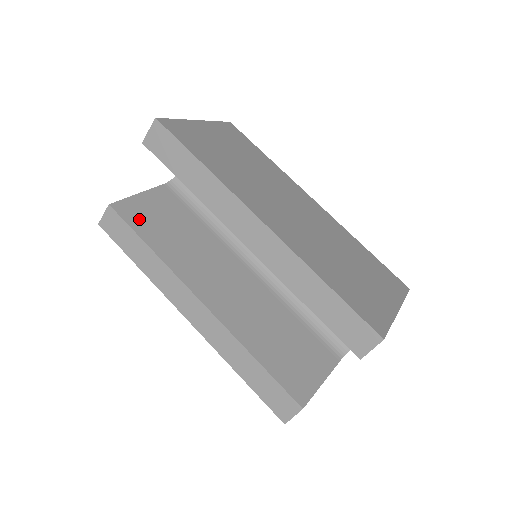
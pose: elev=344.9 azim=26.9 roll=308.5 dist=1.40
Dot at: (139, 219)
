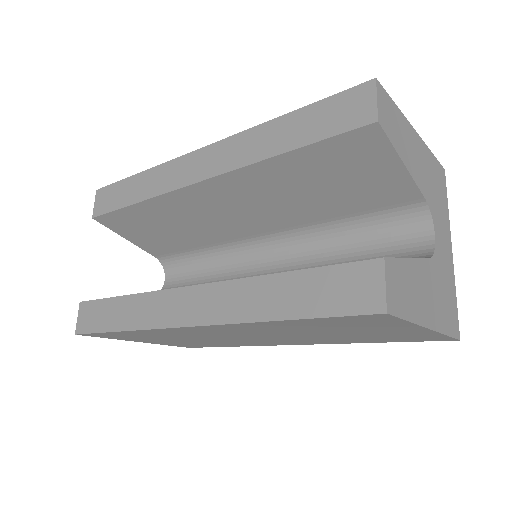
Dot at: occluded
